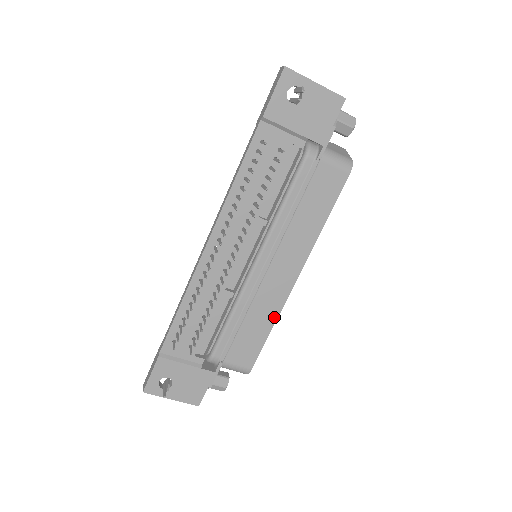
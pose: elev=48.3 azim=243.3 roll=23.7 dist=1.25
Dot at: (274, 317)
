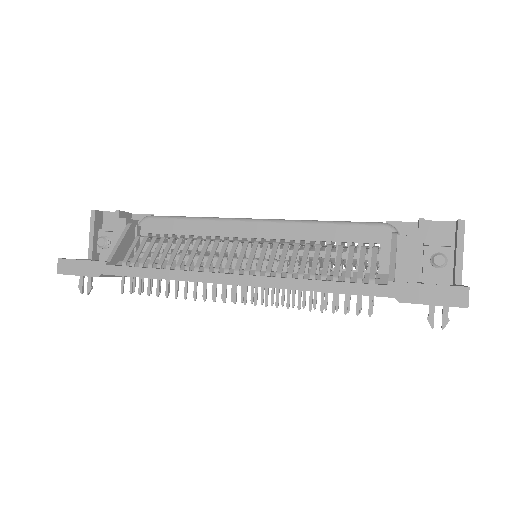
Dot at: occluded
